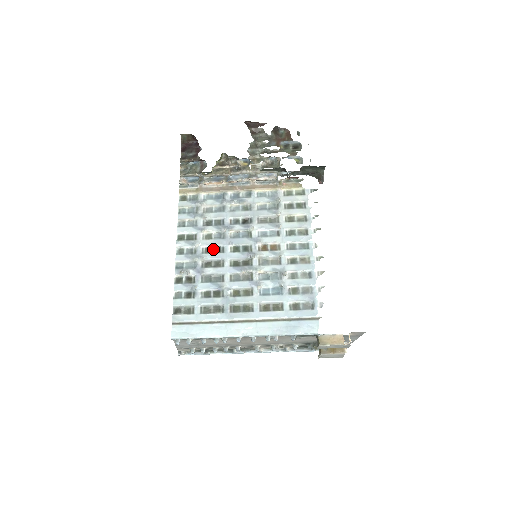
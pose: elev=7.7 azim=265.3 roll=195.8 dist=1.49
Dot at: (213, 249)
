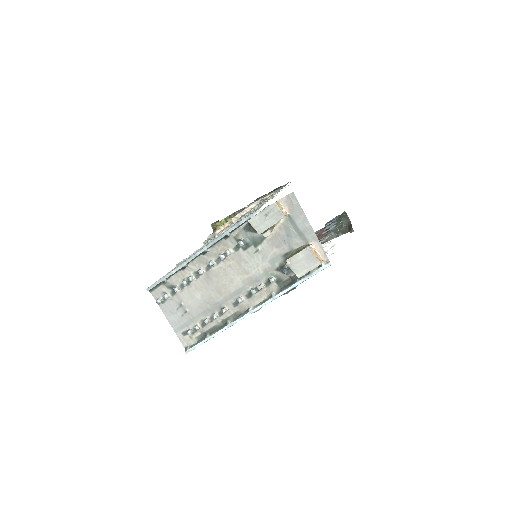
Dot at: occluded
